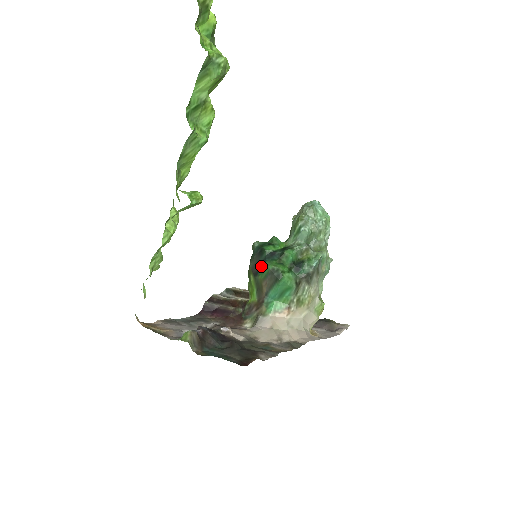
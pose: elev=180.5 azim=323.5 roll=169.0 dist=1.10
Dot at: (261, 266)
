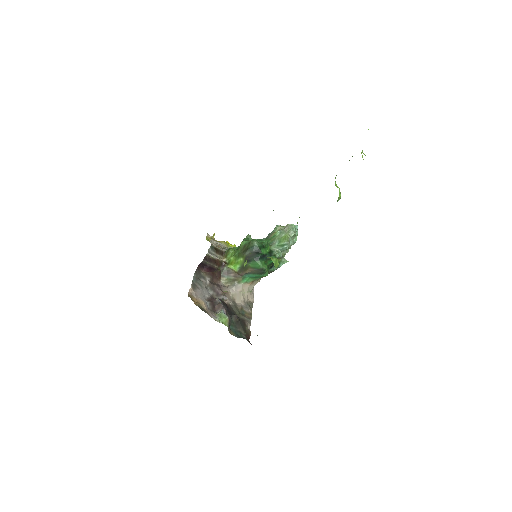
Dot at: (254, 261)
